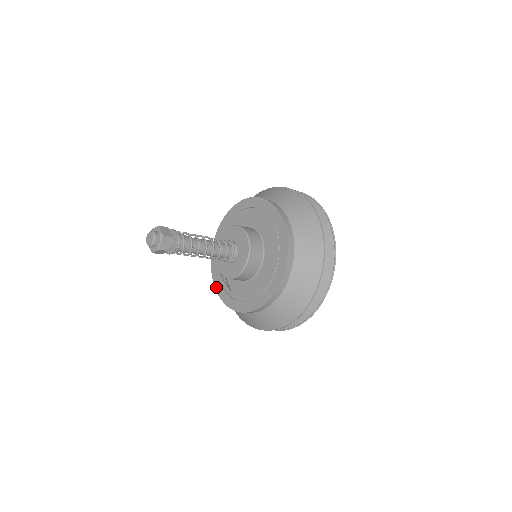
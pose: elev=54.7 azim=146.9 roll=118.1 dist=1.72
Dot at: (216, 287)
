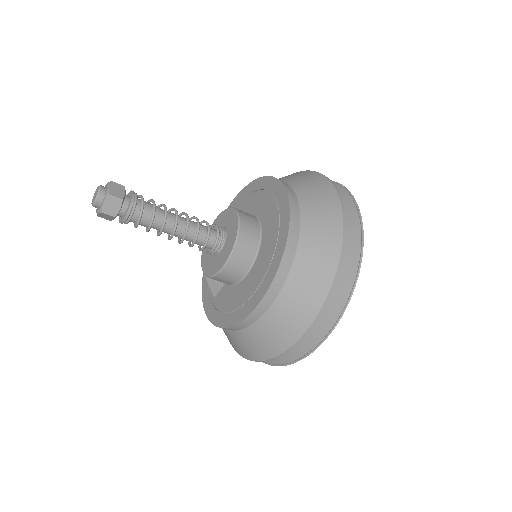
Dot at: (203, 285)
